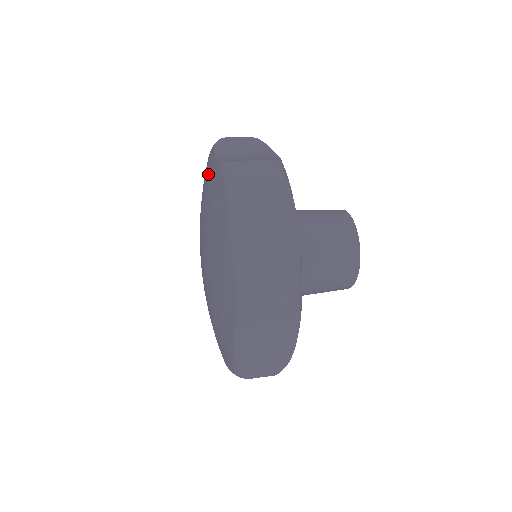
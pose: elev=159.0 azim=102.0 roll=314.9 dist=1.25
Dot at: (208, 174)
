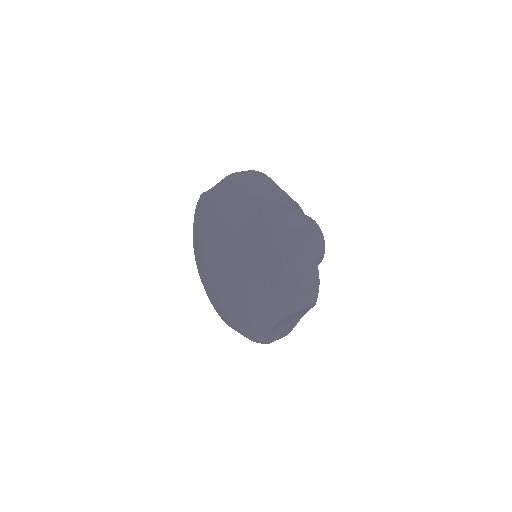
Dot at: (239, 209)
